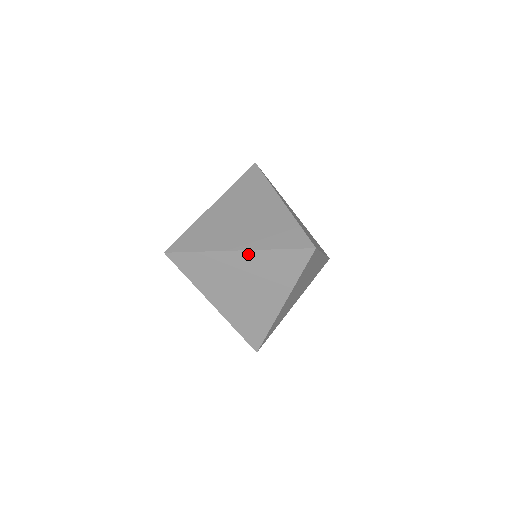
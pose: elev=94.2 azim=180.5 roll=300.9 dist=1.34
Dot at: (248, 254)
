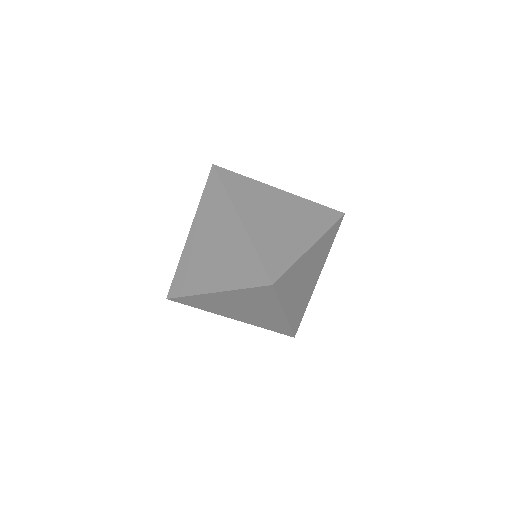
Dot at: (224, 293)
